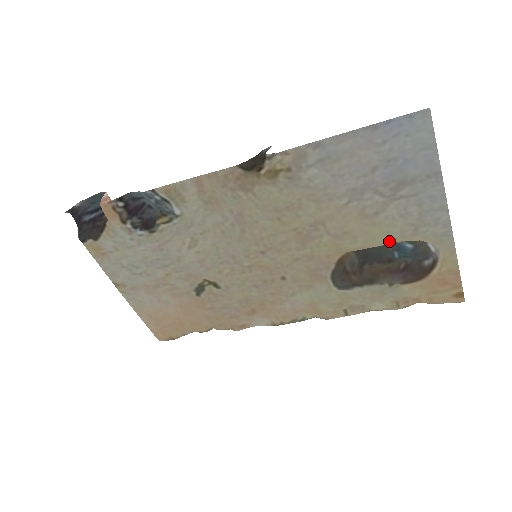
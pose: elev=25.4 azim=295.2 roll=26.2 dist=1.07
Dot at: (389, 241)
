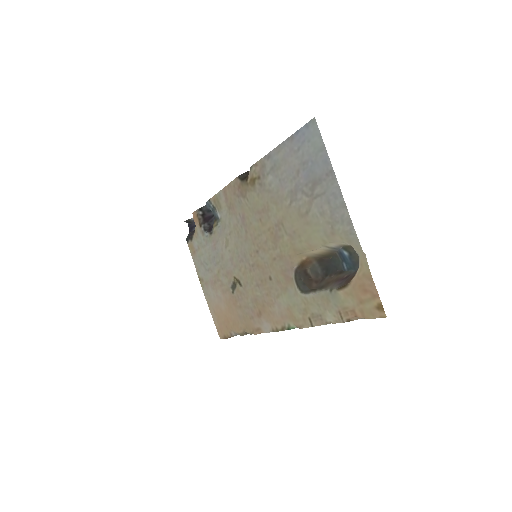
Dot at: (321, 241)
